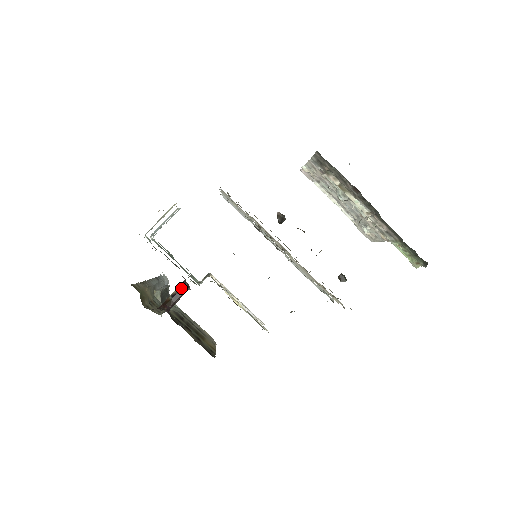
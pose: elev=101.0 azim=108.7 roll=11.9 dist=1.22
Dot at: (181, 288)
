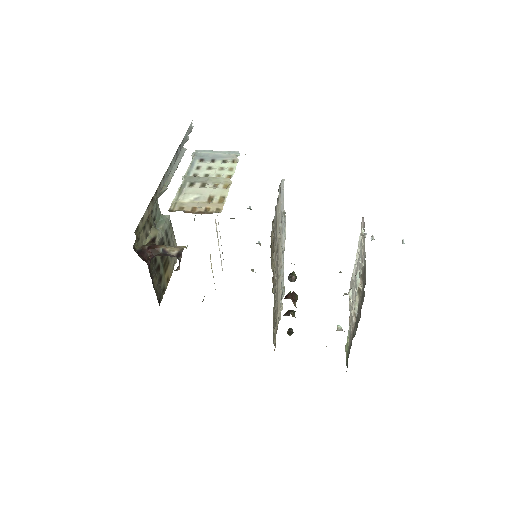
Dot at: (174, 254)
